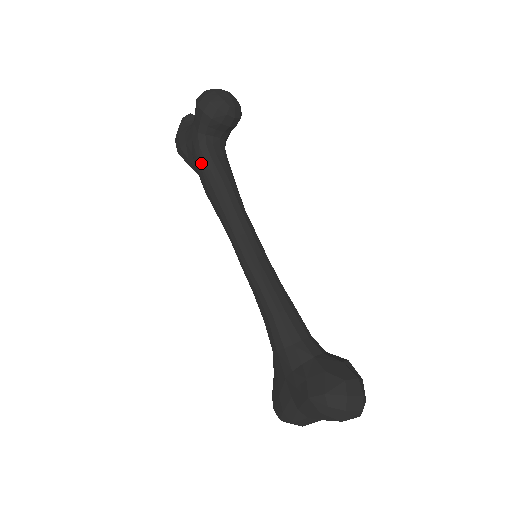
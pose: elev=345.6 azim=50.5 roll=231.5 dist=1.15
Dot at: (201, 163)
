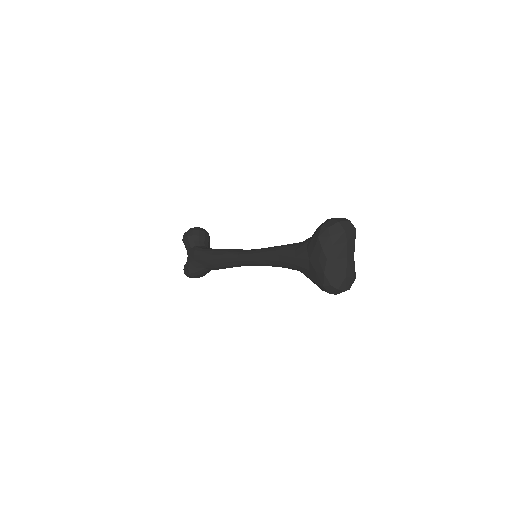
Dot at: (201, 254)
